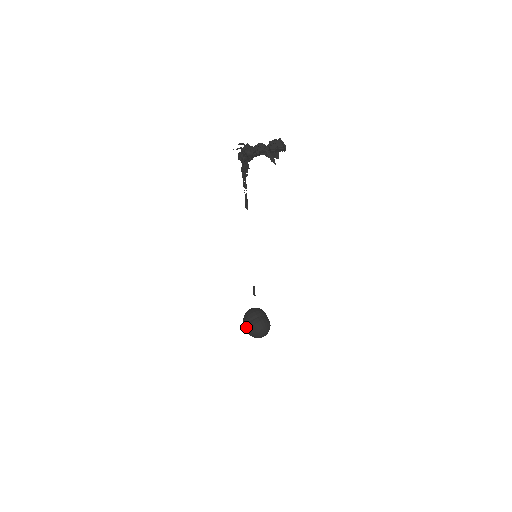
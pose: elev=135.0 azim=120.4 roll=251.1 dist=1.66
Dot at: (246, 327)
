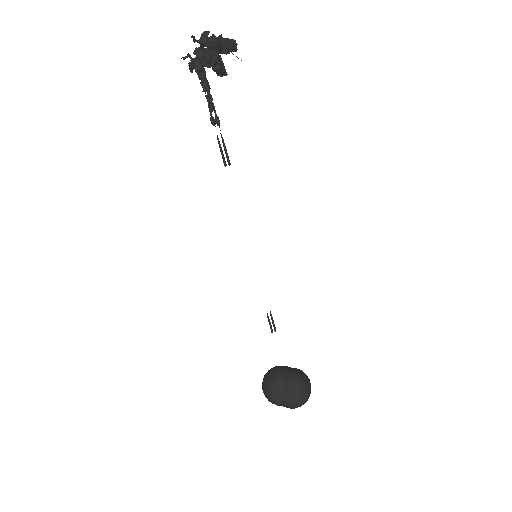
Dot at: (285, 399)
